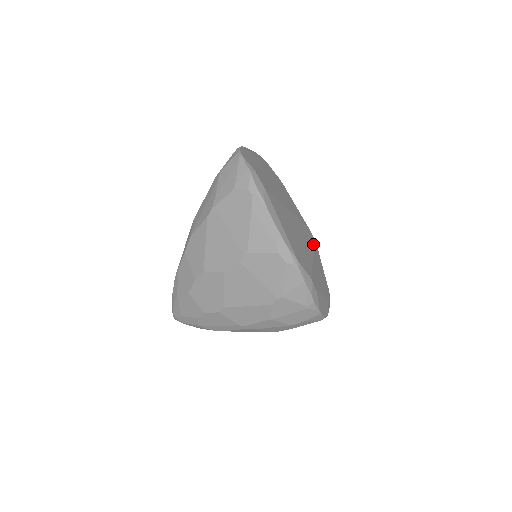
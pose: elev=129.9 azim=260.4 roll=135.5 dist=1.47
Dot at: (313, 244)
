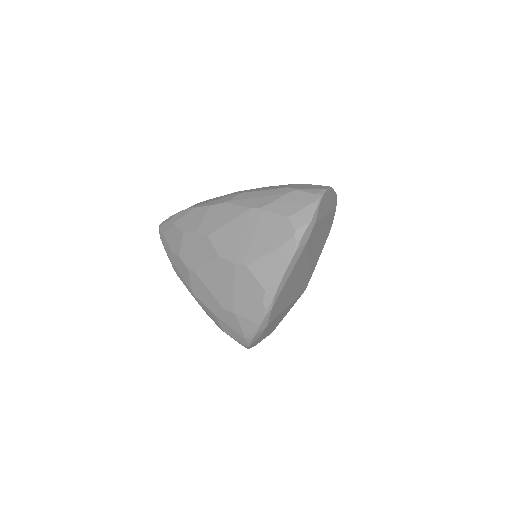
Dot at: (300, 294)
